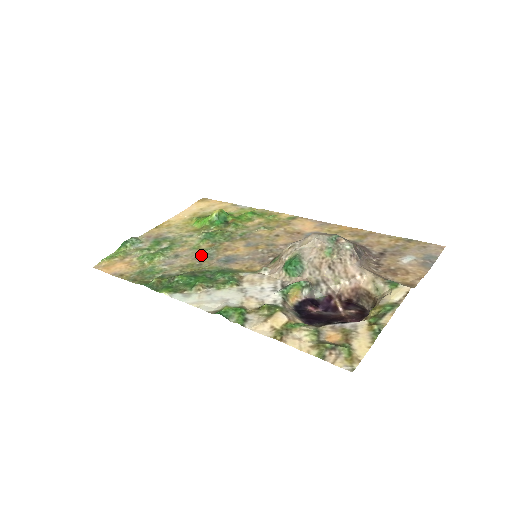
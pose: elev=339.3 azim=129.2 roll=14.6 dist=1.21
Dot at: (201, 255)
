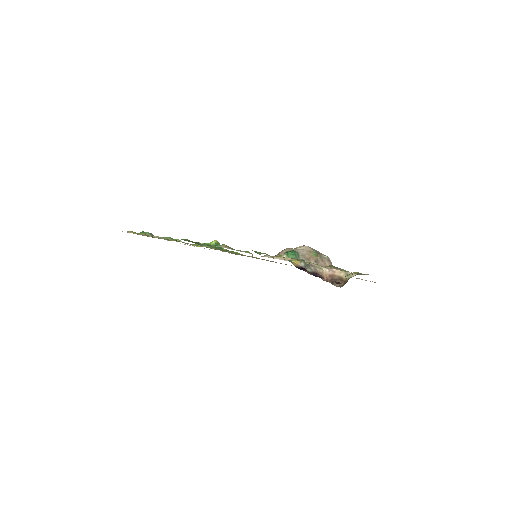
Dot at: occluded
